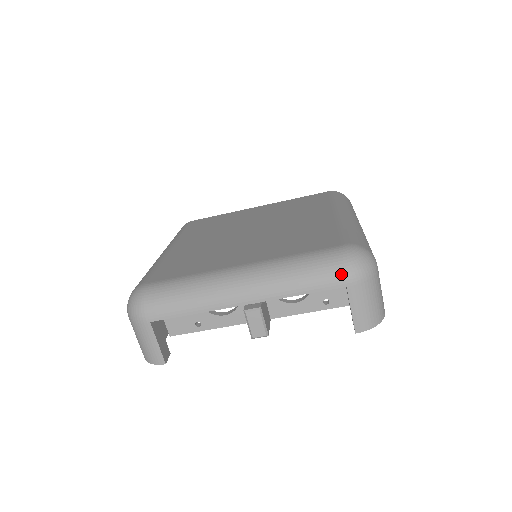
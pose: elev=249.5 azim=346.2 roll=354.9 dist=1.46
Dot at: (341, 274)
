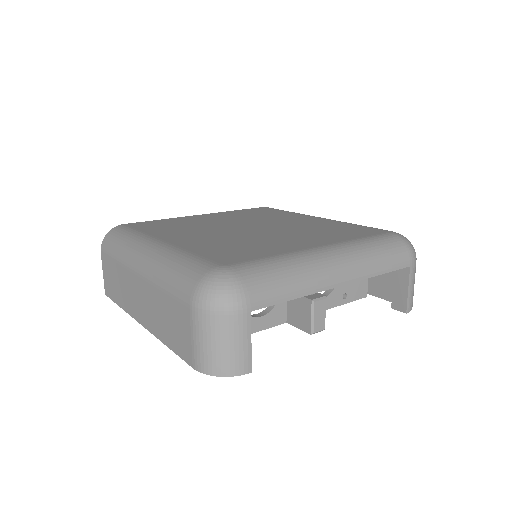
Dot at: (407, 254)
